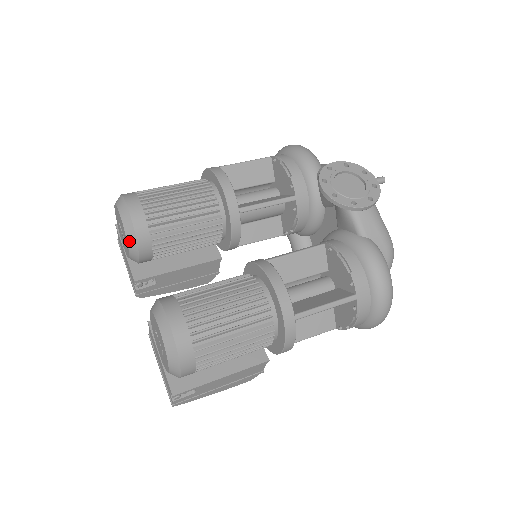
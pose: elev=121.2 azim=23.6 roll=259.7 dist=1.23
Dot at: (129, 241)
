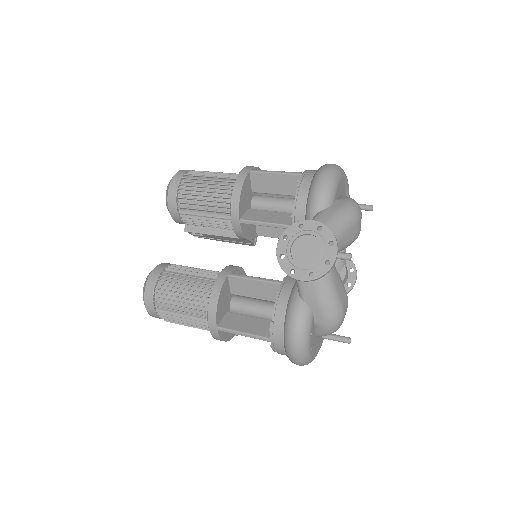
Dot at: occluded
